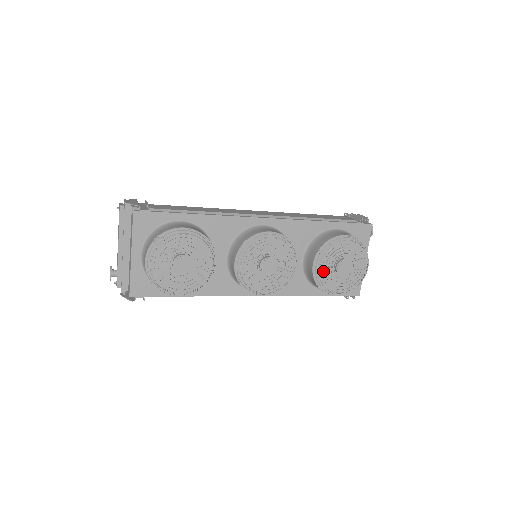
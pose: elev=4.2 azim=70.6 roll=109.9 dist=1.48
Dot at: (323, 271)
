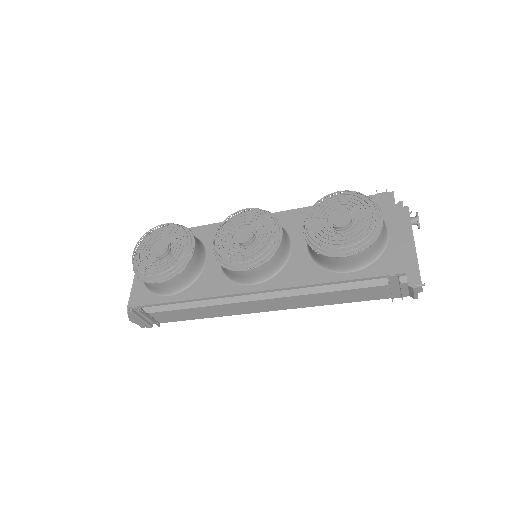
Dot at: (318, 234)
